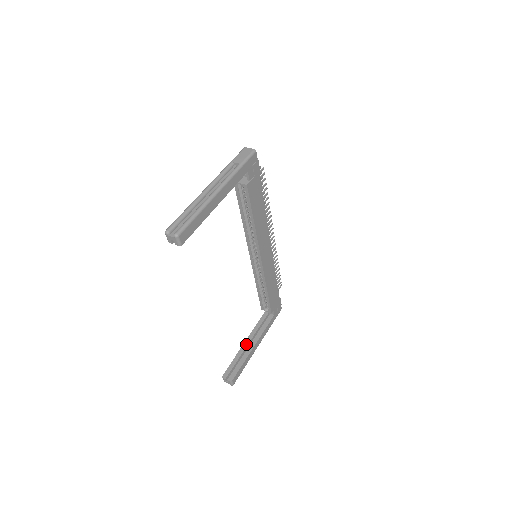
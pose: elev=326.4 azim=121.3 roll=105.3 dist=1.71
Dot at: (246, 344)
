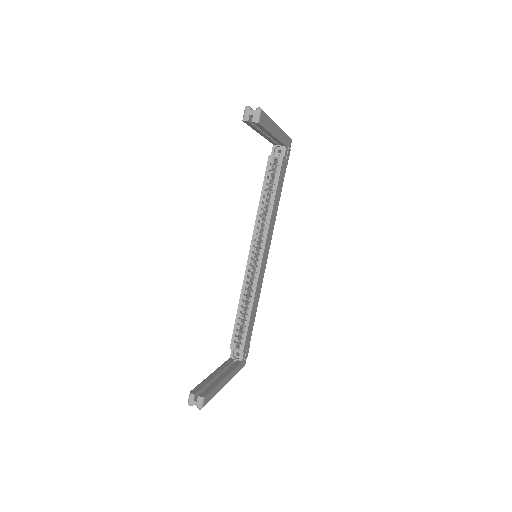
Dot at: (214, 374)
